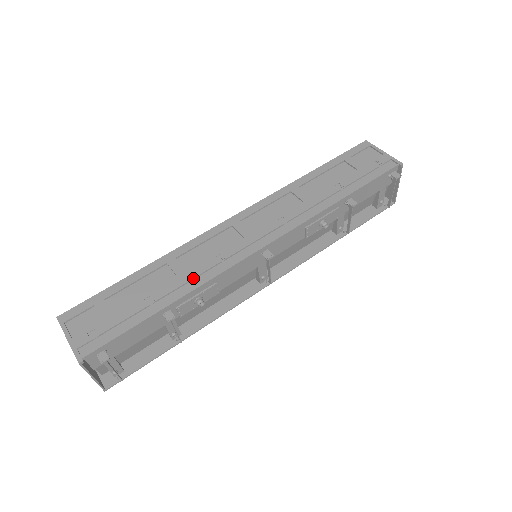
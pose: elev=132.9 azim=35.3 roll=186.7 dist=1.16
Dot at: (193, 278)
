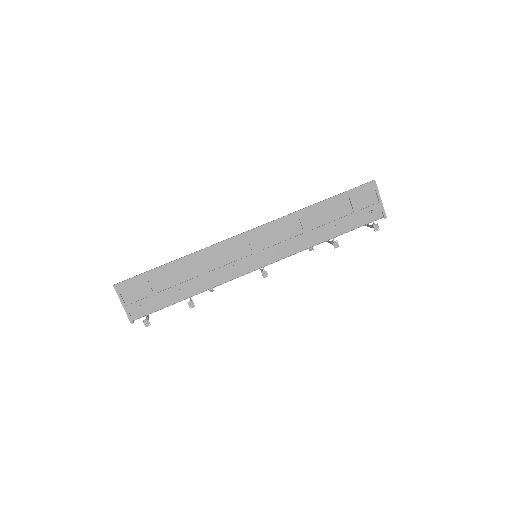
Dot at: (211, 279)
